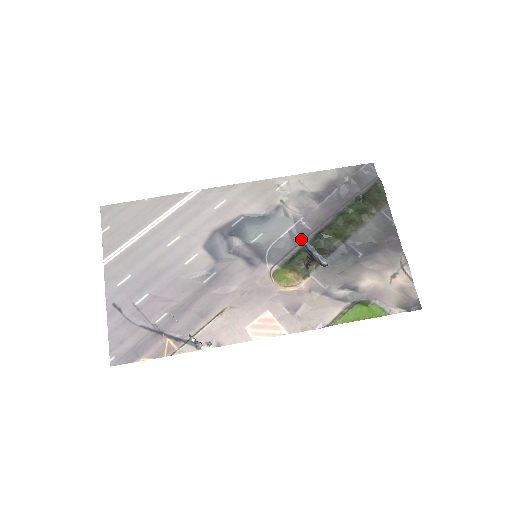
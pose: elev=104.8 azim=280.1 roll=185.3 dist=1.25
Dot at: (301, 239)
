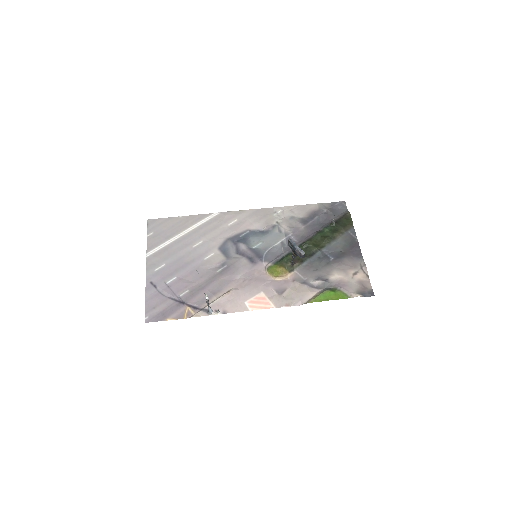
Dot at: (289, 247)
